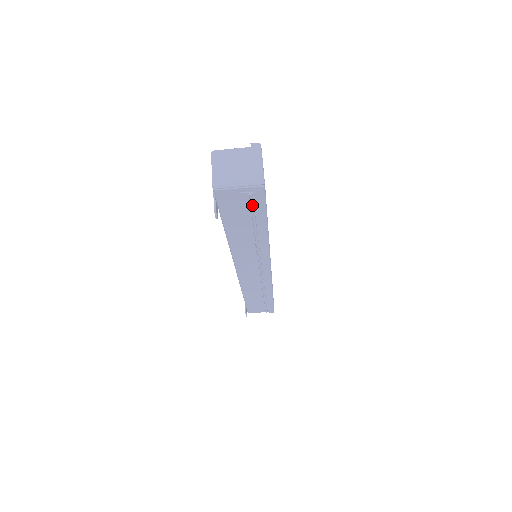
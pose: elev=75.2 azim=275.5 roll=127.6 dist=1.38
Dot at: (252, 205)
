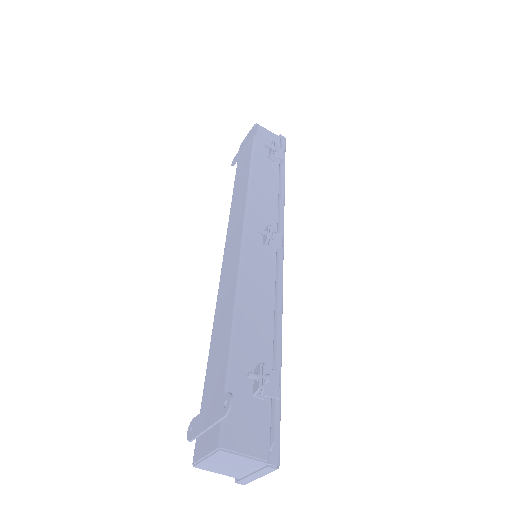
Dot at: occluded
